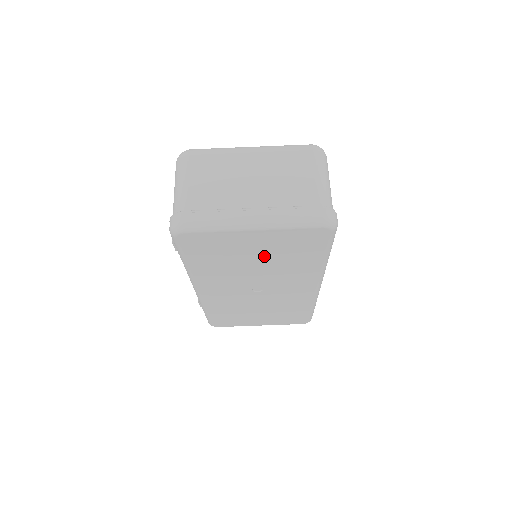
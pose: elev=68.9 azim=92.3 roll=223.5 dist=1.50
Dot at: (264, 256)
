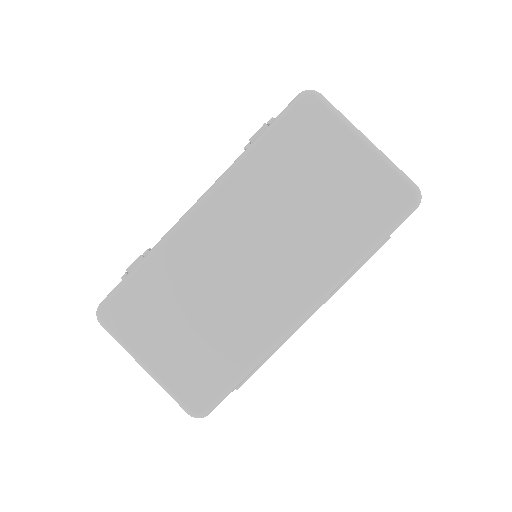
Dot at: (328, 193)
